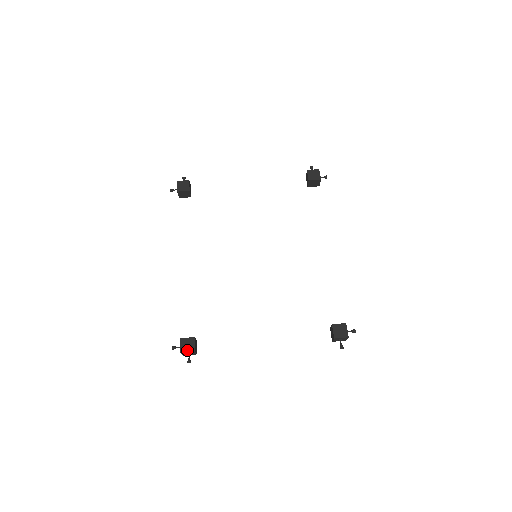
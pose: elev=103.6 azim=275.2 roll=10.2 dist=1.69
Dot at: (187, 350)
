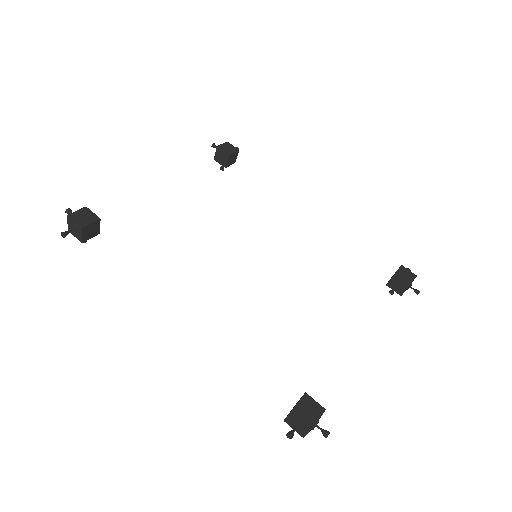
Dot at: (316, 417)
